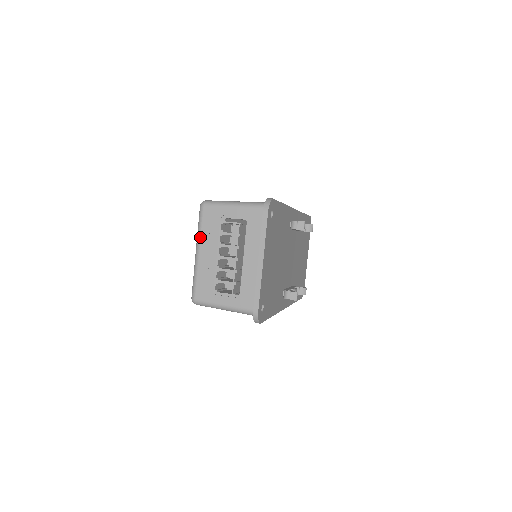
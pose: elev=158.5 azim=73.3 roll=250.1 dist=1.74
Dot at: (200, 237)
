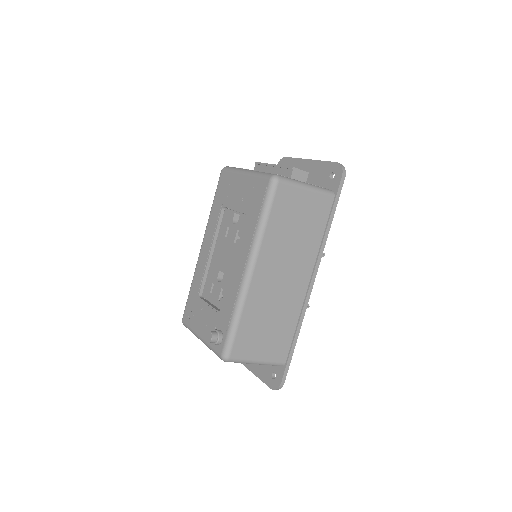
Dot at: (242, 168)
